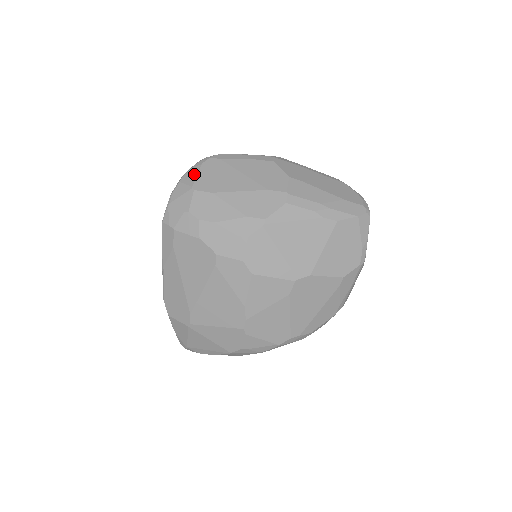
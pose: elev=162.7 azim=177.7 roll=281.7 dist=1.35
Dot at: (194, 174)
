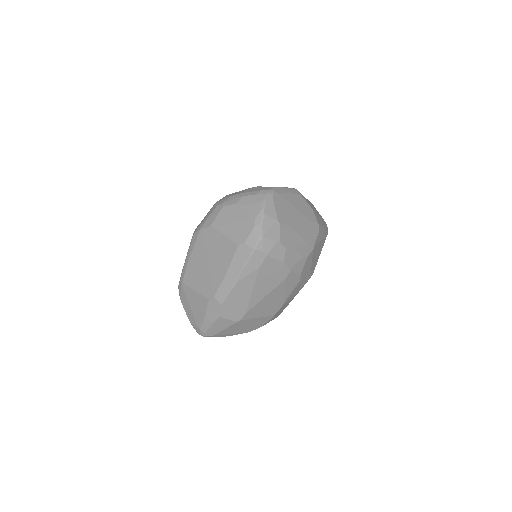
Dot at: (273, 208)
